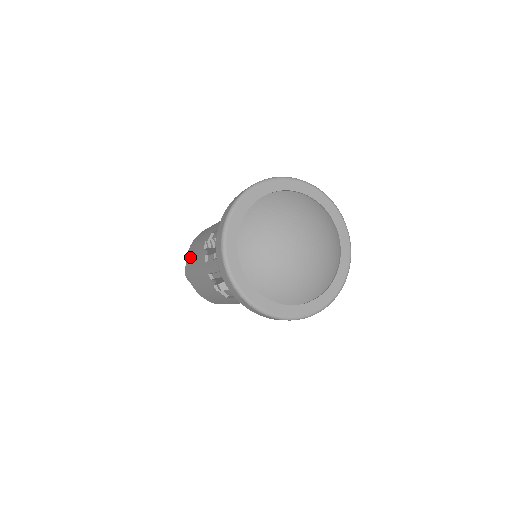
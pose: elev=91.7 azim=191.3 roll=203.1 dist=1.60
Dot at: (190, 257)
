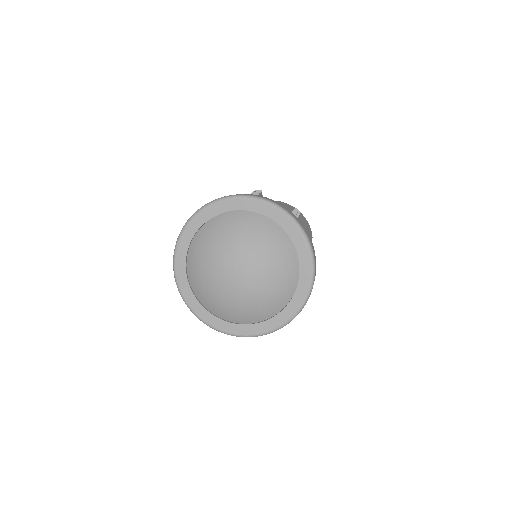
Dot at: occluded
